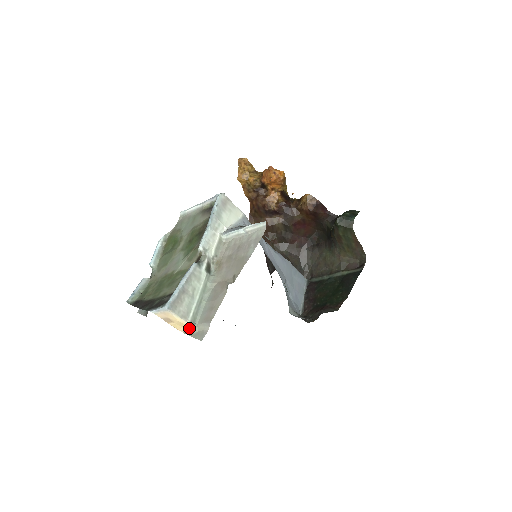
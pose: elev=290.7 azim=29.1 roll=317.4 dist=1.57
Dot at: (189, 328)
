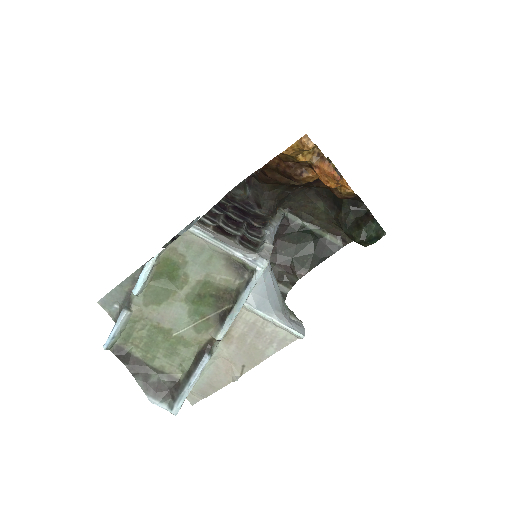
Dot at: occluded
